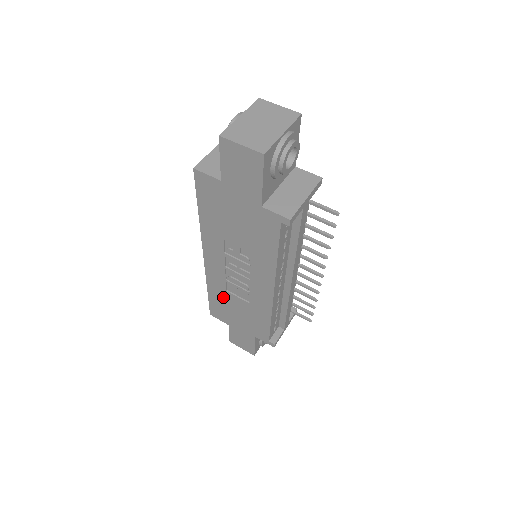
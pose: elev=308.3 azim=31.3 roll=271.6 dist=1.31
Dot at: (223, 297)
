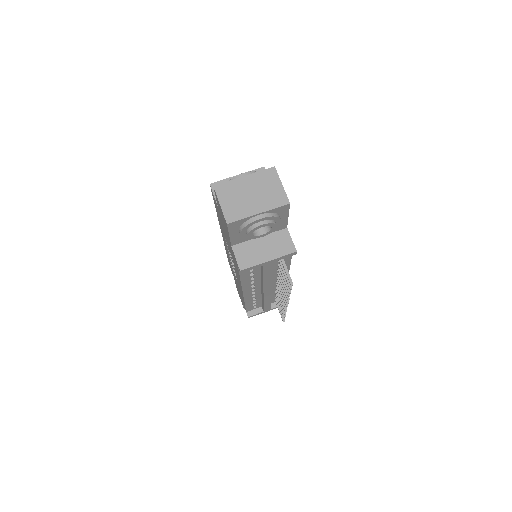
Dot at: occluded
